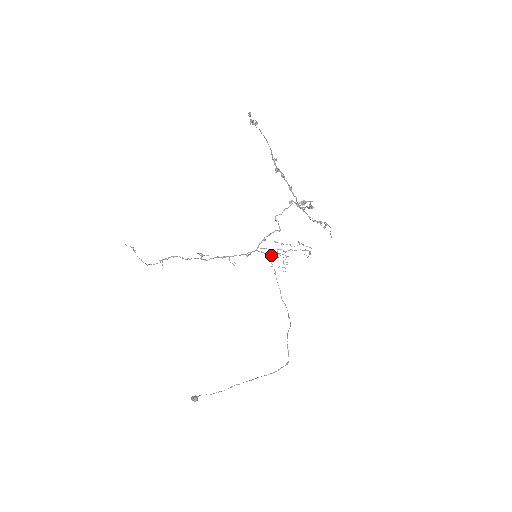
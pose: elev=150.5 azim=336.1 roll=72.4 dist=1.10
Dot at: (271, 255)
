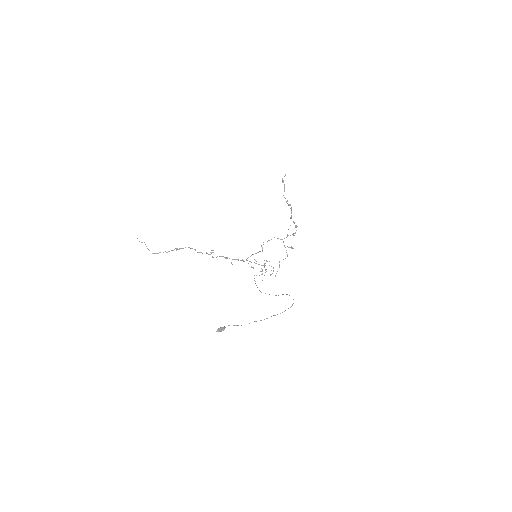
Dot at: (253, 267)
